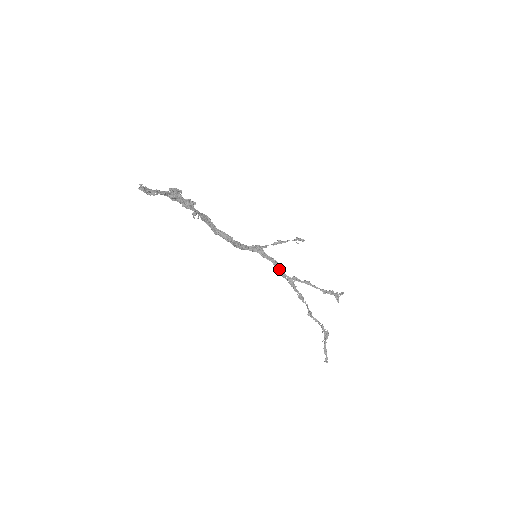
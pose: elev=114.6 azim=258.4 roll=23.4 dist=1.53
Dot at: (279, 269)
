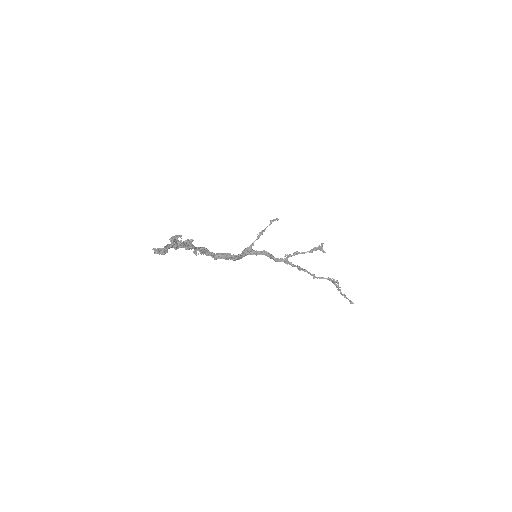
Dot at: (271, 257)
